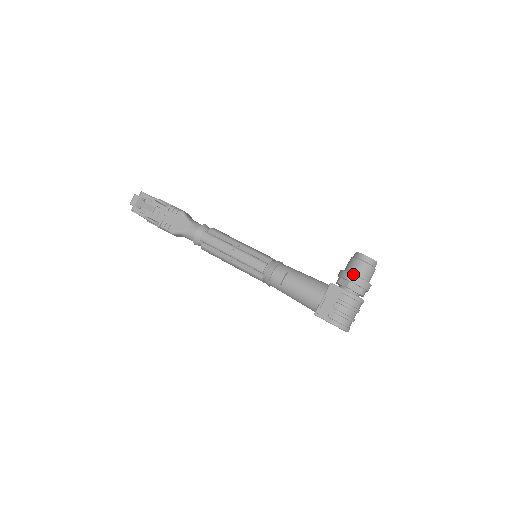
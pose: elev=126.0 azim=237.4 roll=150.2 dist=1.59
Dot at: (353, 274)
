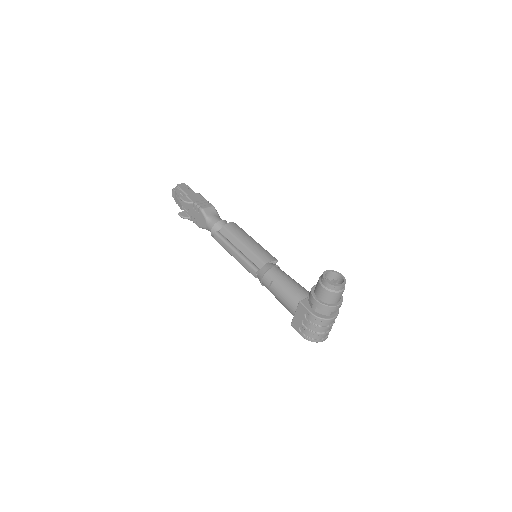
Dot at: (315, 299)
